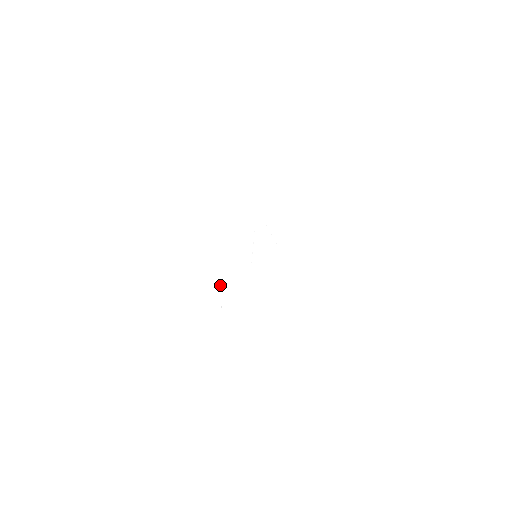
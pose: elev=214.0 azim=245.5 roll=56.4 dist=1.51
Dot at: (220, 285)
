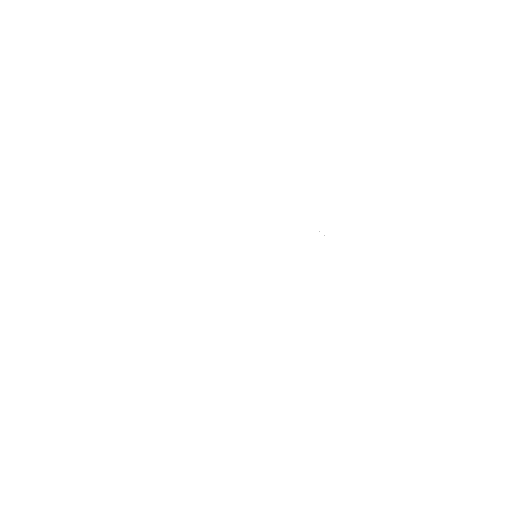
Dot at: occluded
